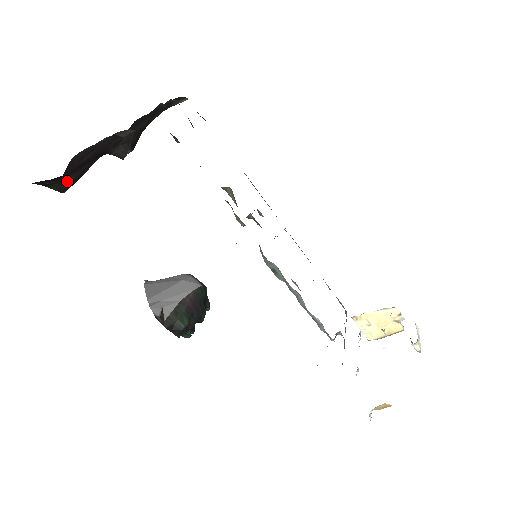
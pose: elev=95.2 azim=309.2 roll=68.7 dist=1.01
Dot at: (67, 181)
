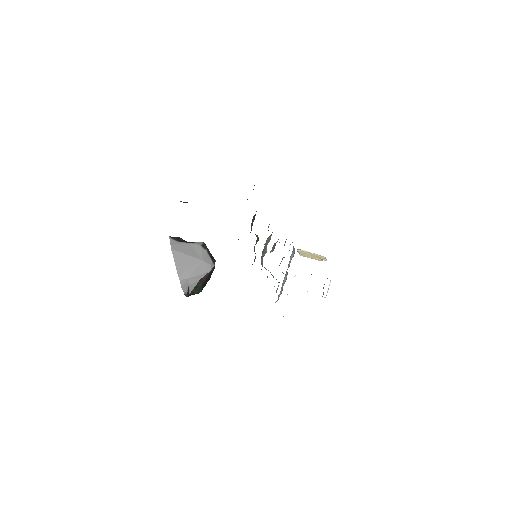
Dot at: occluded
